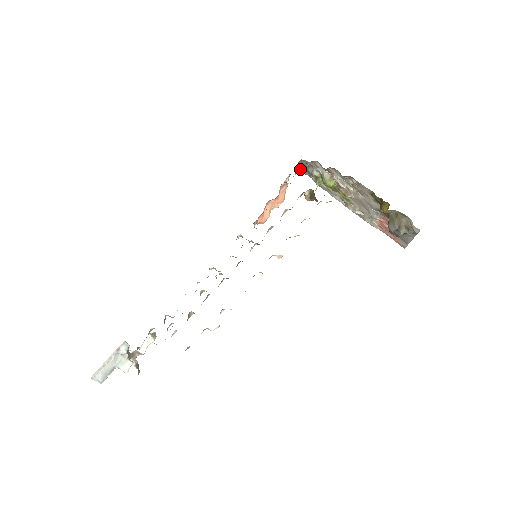
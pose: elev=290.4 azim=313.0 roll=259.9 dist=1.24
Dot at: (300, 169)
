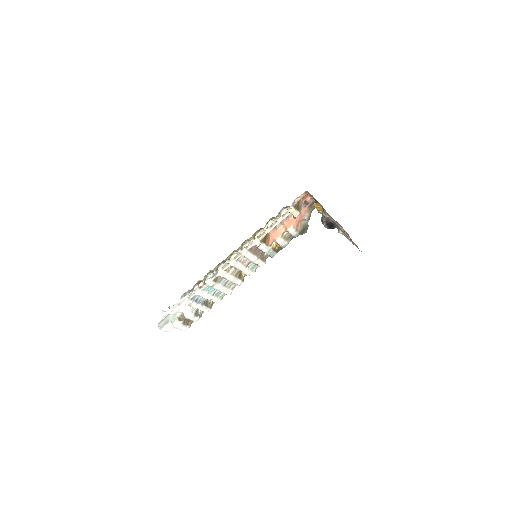
Dot at: occluded
